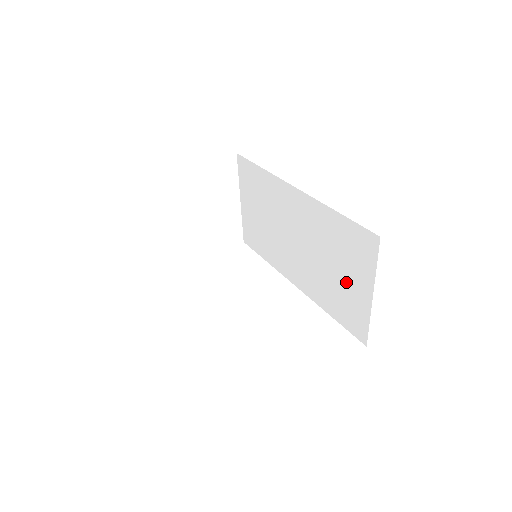
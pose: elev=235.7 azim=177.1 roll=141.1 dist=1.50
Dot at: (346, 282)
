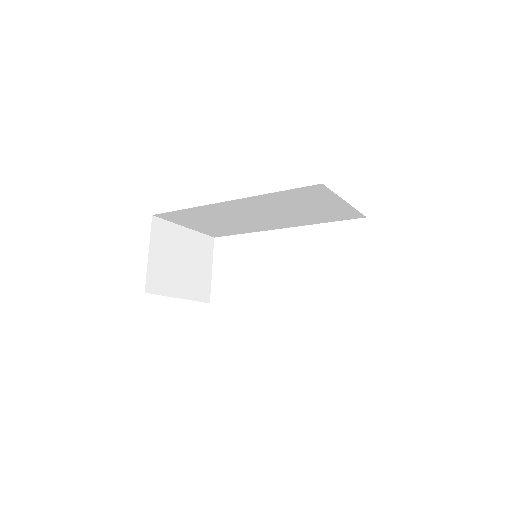
Dot at: (320, 208)
